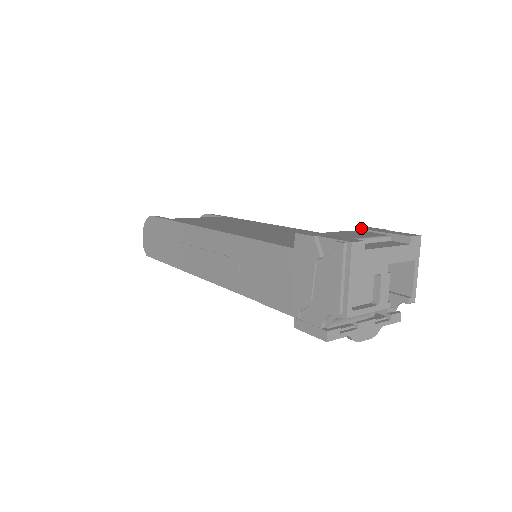
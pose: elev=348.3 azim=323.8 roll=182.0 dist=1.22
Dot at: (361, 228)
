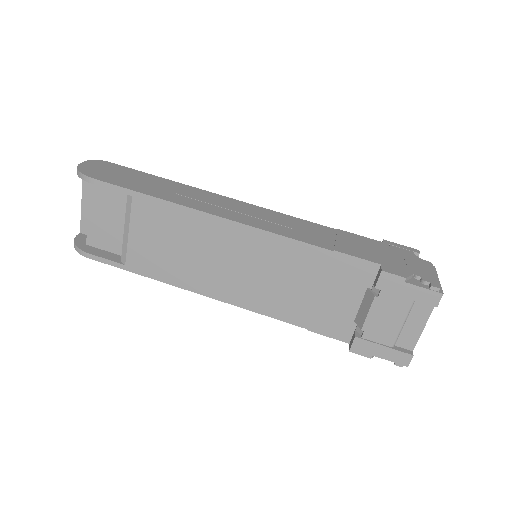
Dot at: (379, 287)
